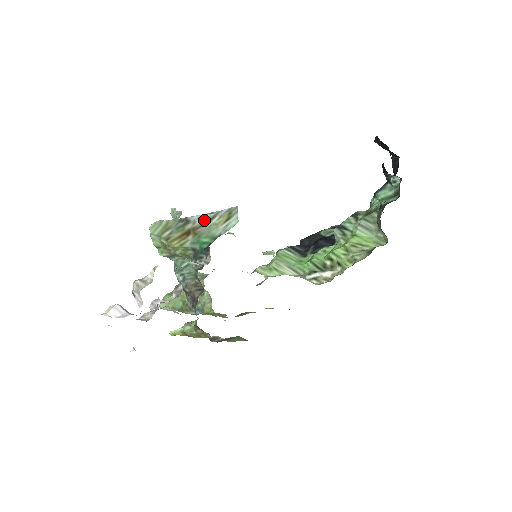
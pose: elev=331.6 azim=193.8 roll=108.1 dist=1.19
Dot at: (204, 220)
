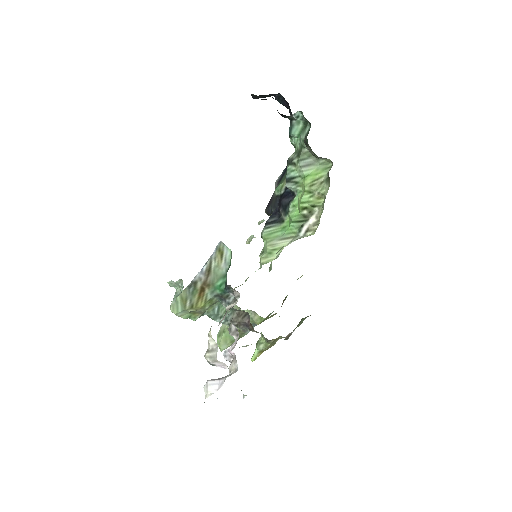
Dot at: (206, 271)
